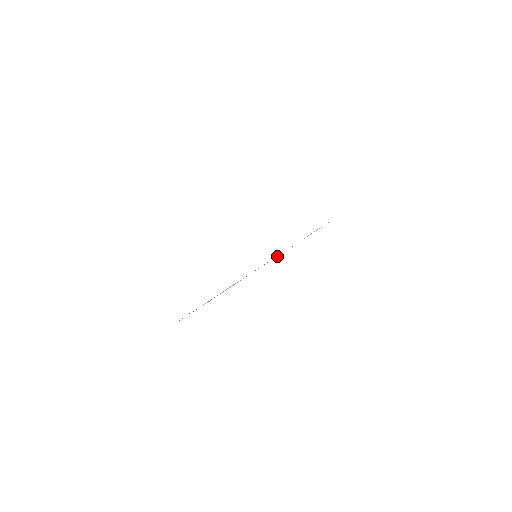
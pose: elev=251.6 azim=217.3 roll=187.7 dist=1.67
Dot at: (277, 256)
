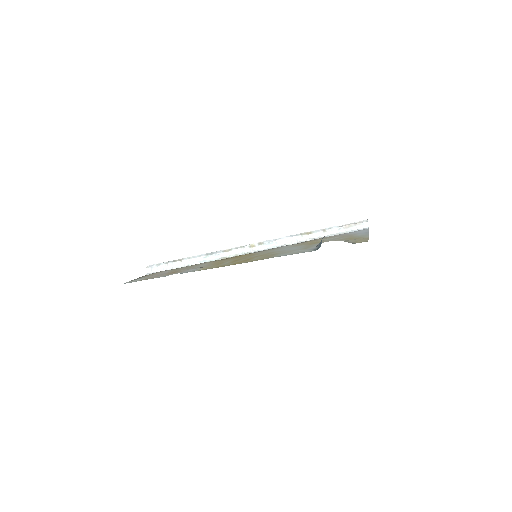
Dot at: (269, 246)
